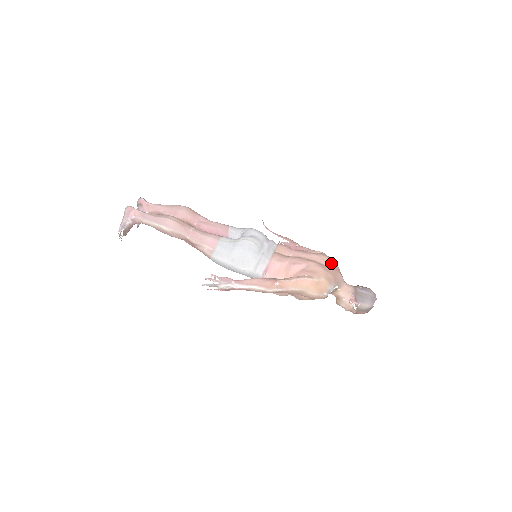
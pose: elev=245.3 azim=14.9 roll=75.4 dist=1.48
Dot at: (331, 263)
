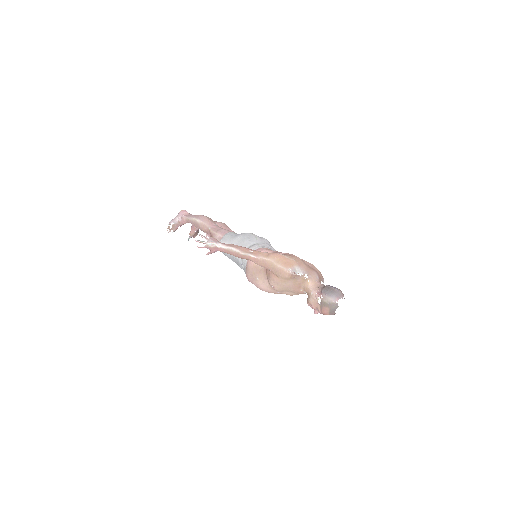
Dot at: (314, 268)
